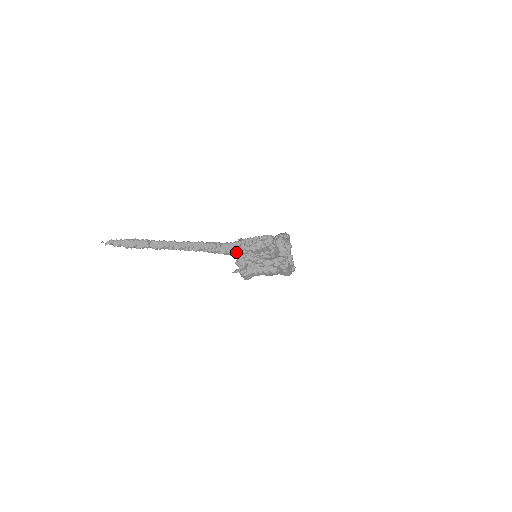
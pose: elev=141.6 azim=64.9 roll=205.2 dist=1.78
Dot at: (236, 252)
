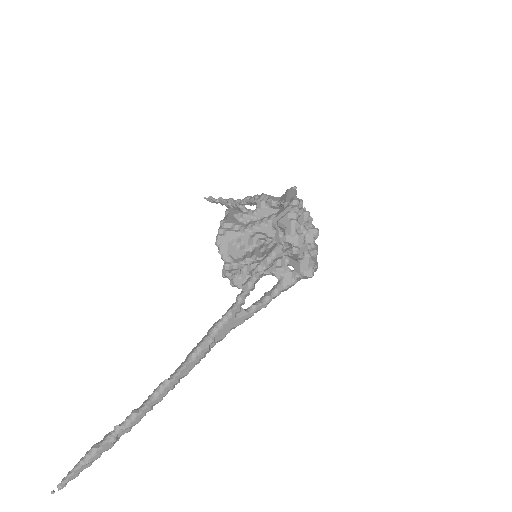
Dot at: (239, 322)
